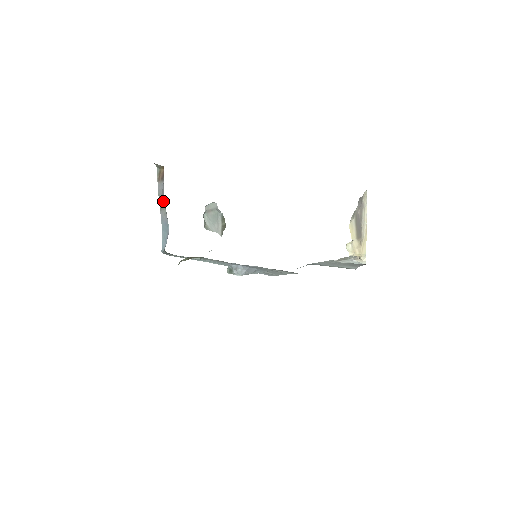
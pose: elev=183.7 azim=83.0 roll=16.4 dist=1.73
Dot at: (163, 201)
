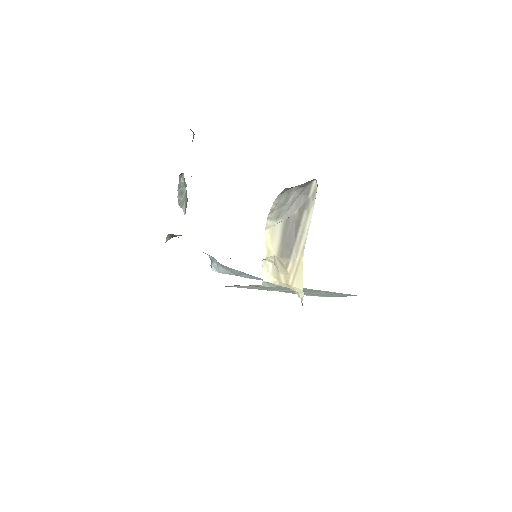
Dot at: occluded
